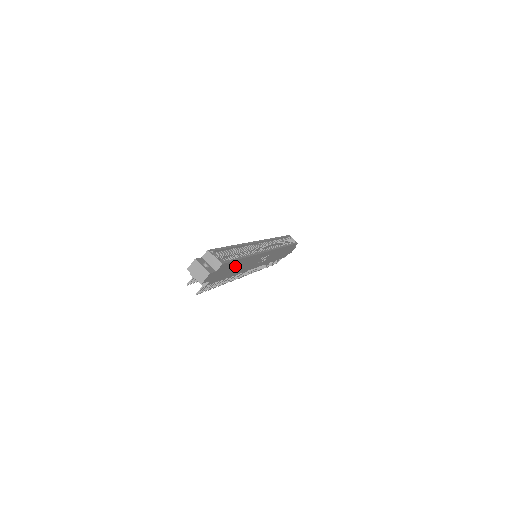
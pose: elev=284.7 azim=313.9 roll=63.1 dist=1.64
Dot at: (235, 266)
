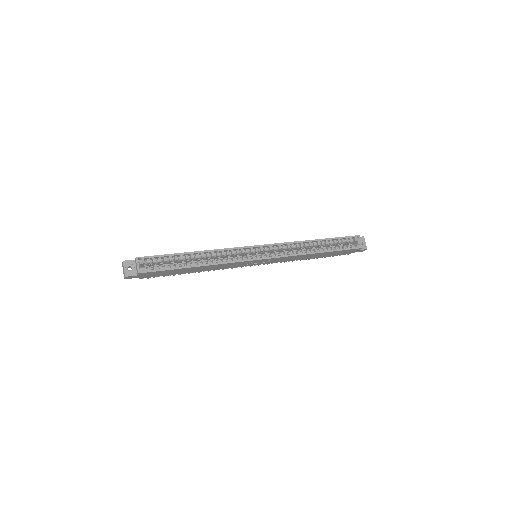
Dot at: (181, 270)
